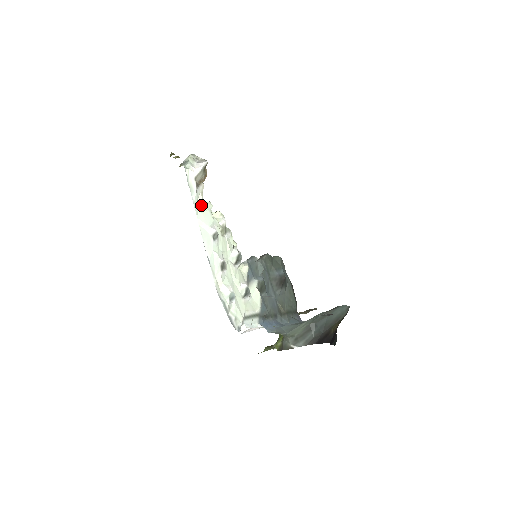
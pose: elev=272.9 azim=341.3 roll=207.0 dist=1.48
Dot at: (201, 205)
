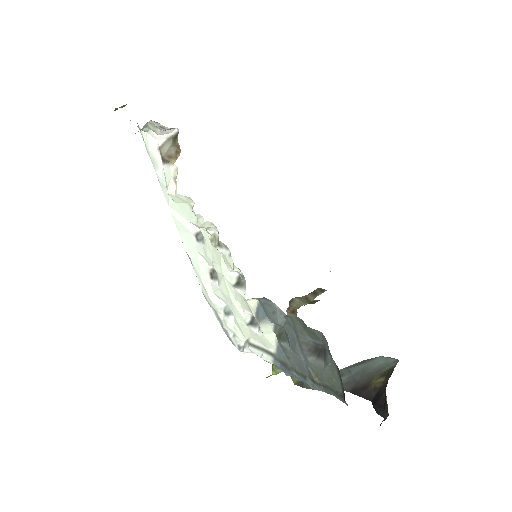
Dot at: (175, 195)
